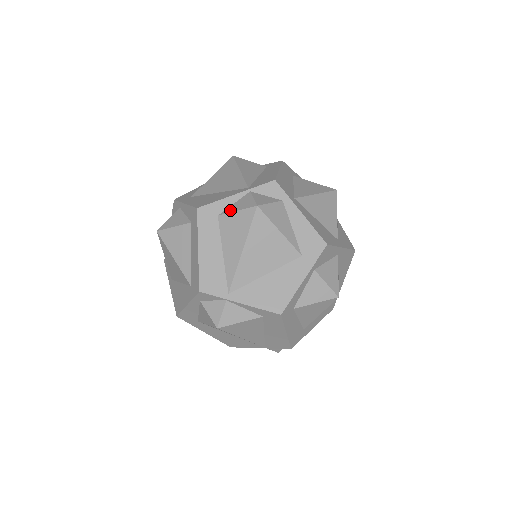
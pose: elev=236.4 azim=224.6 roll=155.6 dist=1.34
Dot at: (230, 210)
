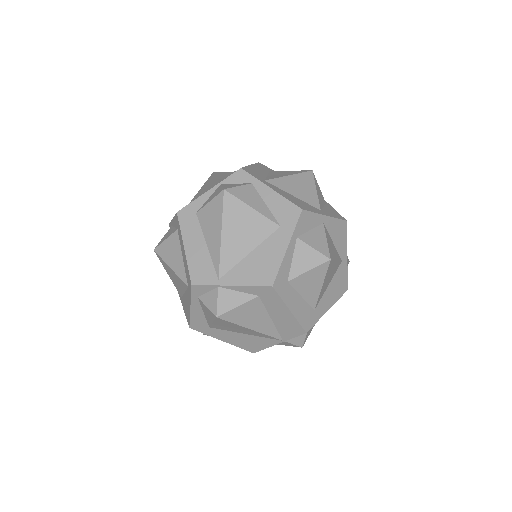
Dot at: (205, 204)
